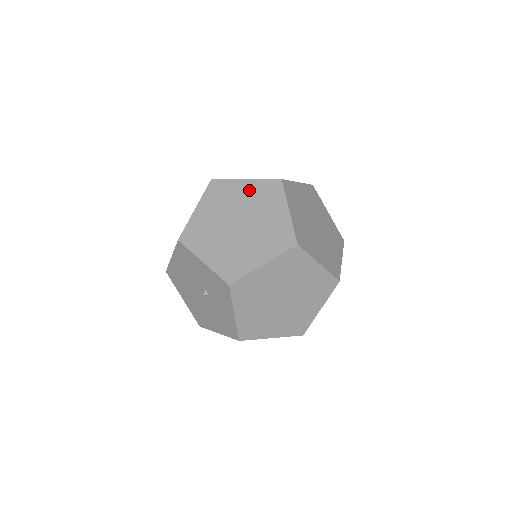
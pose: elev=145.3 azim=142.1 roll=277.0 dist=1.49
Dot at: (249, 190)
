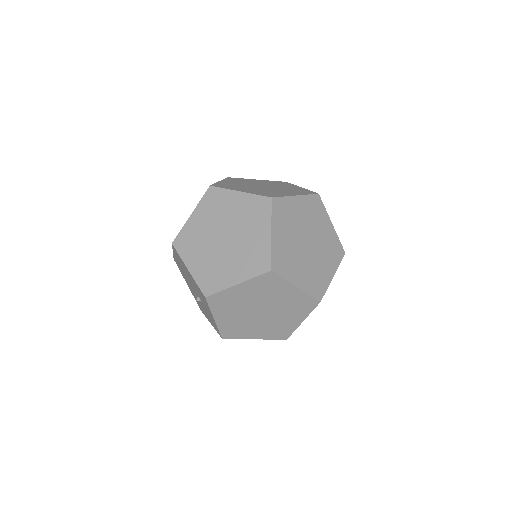
Dot at: (291, 296)
